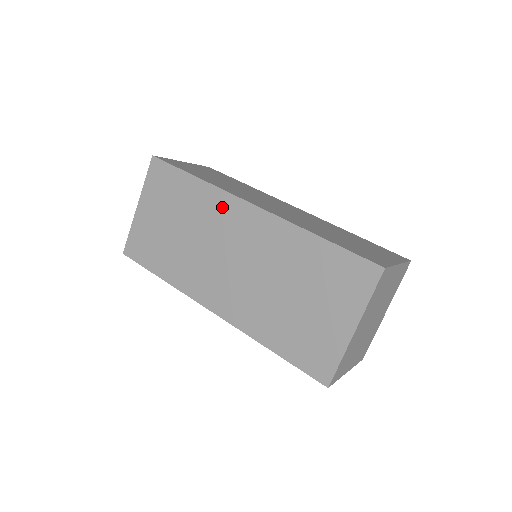
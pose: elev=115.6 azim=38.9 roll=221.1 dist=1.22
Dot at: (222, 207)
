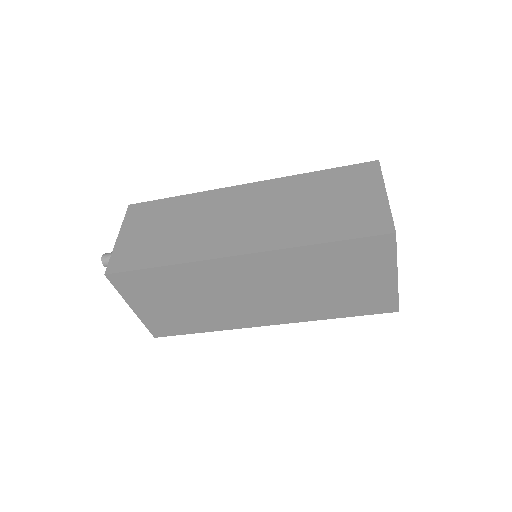
Dot at: (213, 271)
